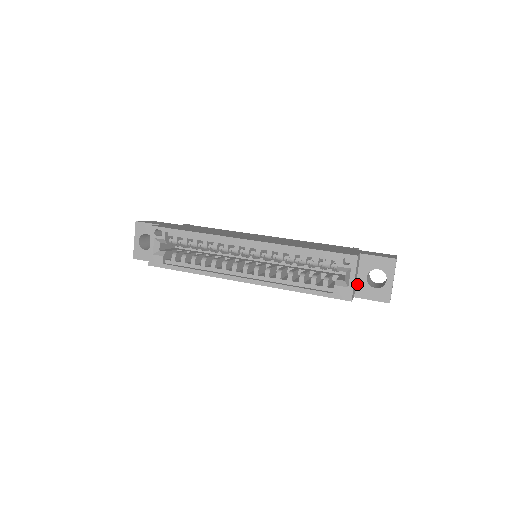
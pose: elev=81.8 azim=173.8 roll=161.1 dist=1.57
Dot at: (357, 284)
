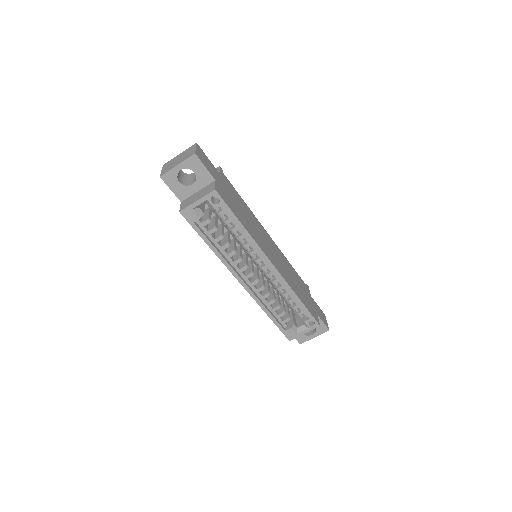
Dot at: occluded
